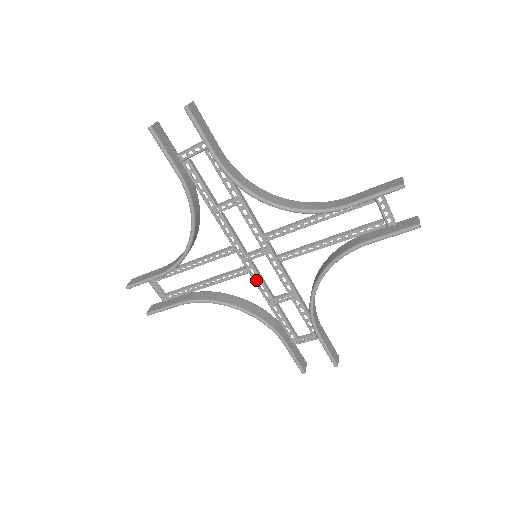
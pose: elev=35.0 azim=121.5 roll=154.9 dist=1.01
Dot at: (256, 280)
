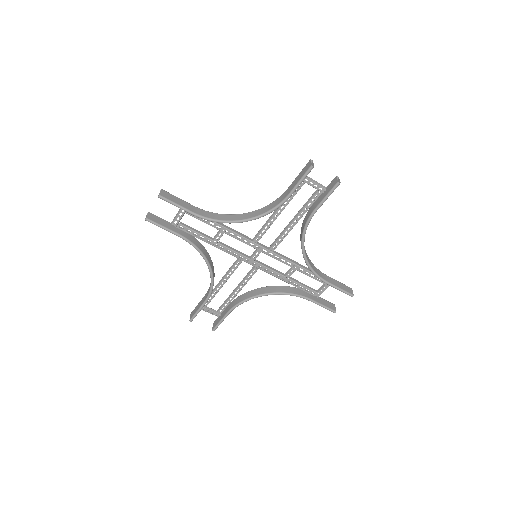
Dot at: (266, 270)
